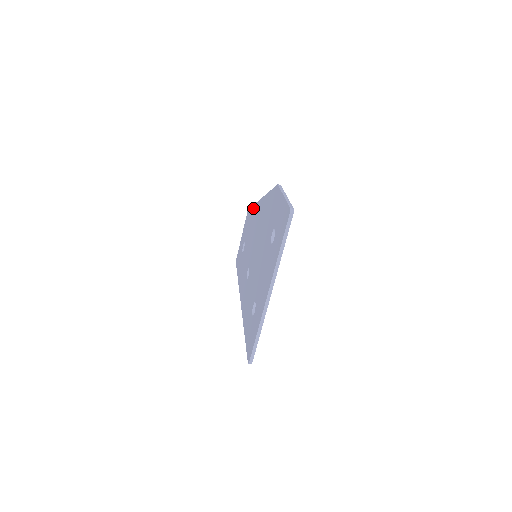
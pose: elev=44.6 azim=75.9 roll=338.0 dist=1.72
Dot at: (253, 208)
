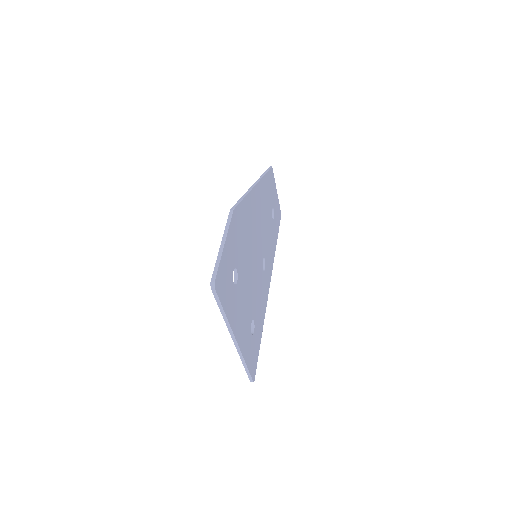
Dot at: occluded
